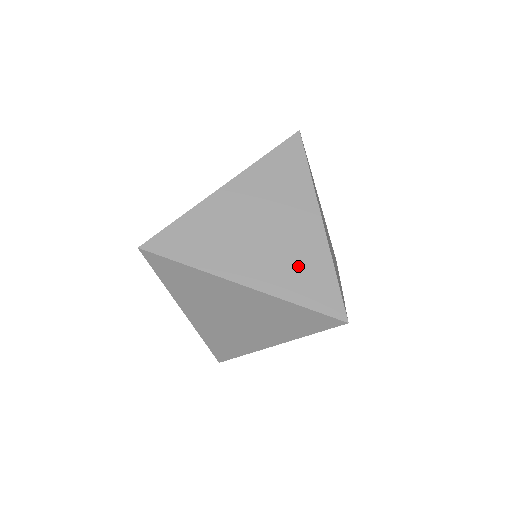
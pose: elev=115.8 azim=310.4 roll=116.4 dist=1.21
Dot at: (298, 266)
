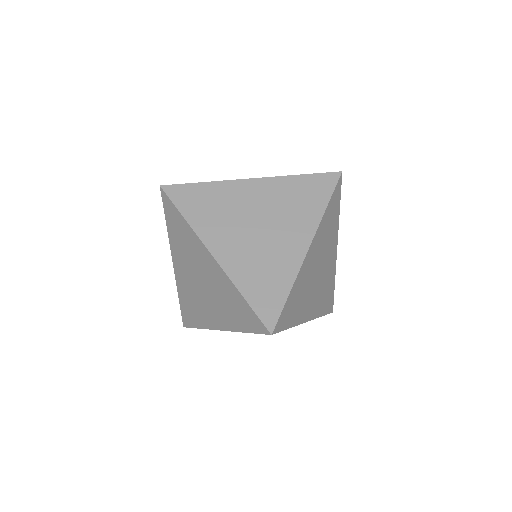
Dot at: (264, 268)
